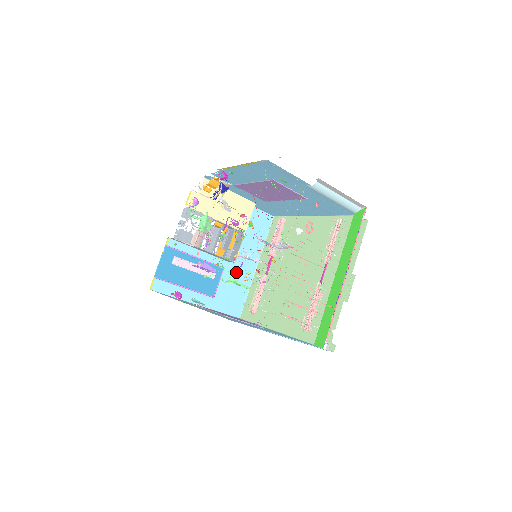
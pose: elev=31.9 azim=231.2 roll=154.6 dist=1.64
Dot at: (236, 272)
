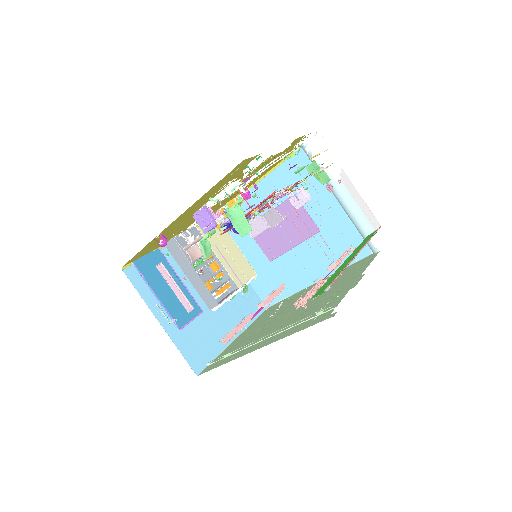
Dot at: (213, 326)
